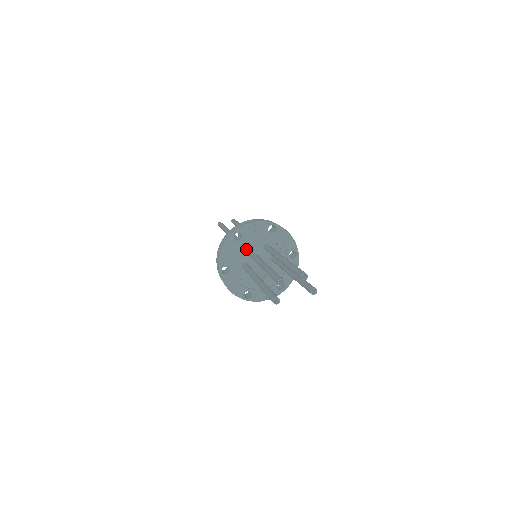
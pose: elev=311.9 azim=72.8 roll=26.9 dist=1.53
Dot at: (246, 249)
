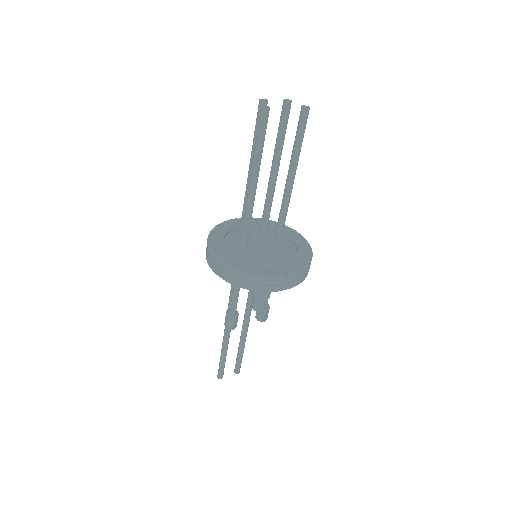
Dot at: (238, 235)
